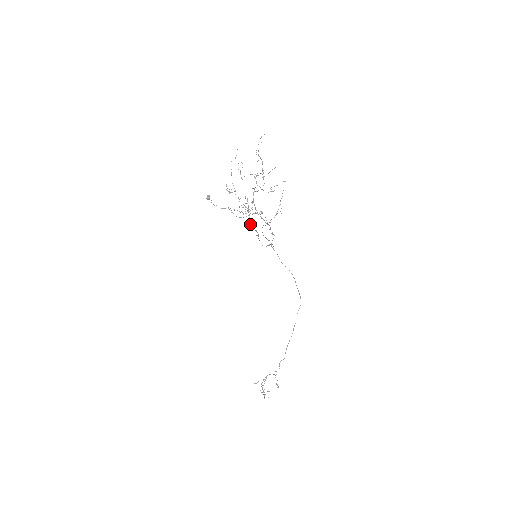
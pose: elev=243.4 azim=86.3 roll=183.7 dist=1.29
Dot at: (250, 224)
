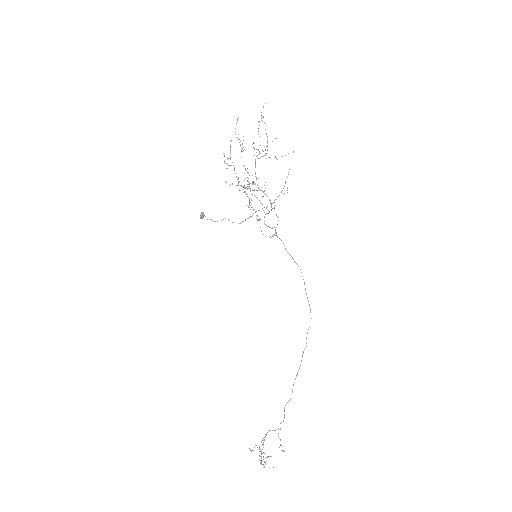
Dot at: occluded
